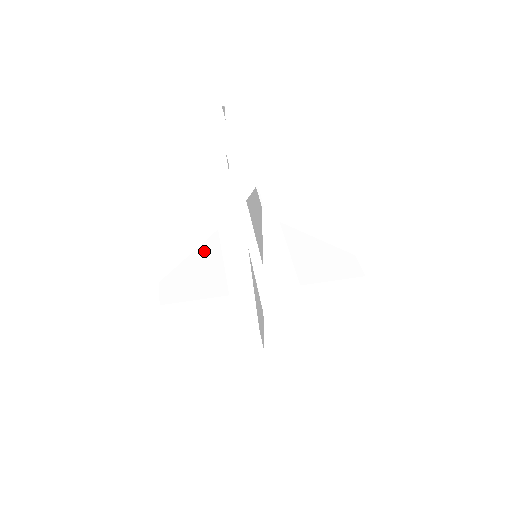
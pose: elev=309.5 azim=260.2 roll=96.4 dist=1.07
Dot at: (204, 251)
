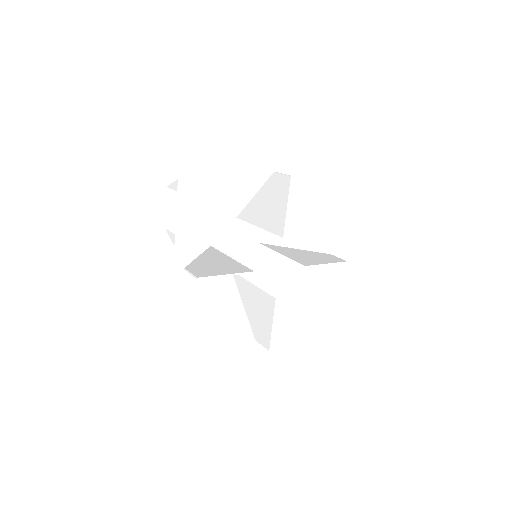
Dot at: (210, 254)
